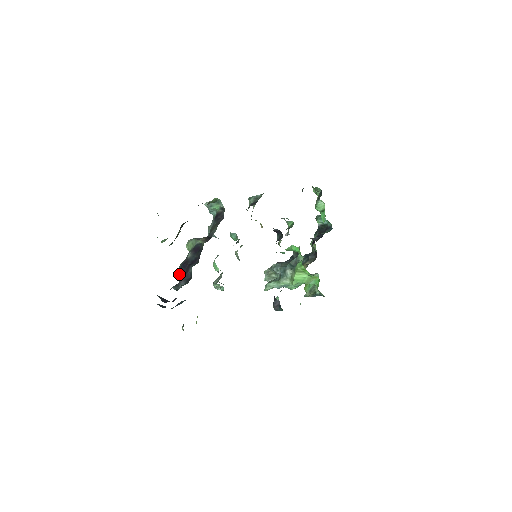
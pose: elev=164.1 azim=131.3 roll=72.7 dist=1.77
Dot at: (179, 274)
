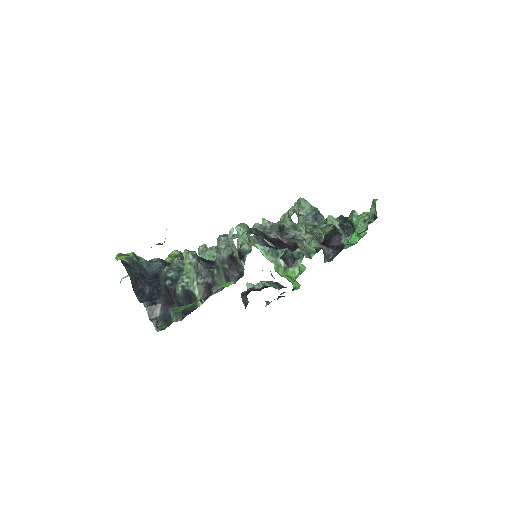
Dot at: (161, 284)
